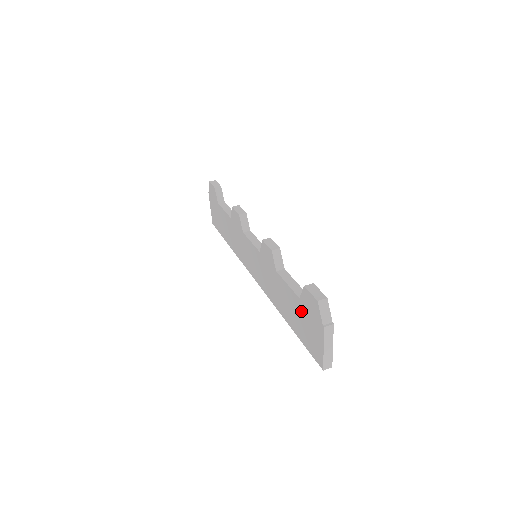
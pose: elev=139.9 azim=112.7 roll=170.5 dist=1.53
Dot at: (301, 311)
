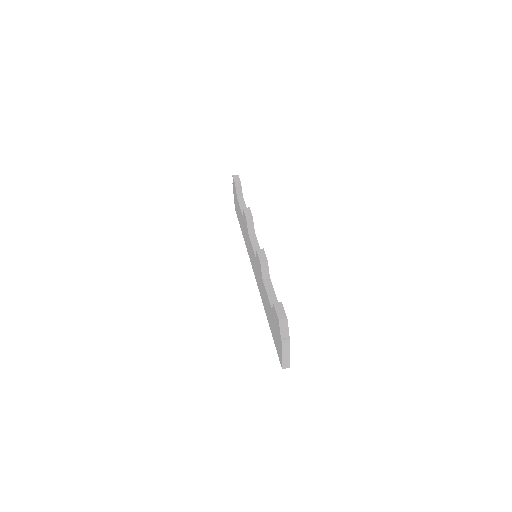
Dot at: (273, 319)
